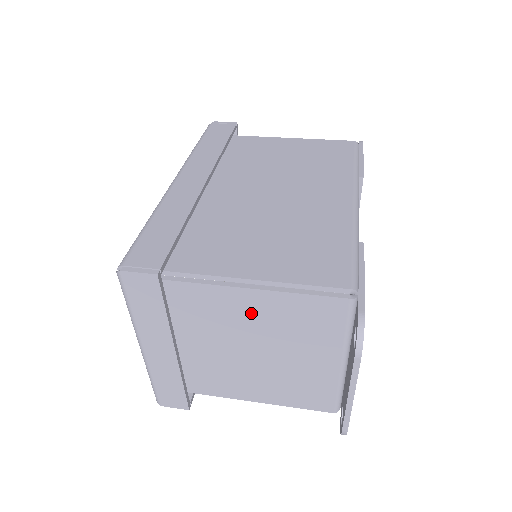
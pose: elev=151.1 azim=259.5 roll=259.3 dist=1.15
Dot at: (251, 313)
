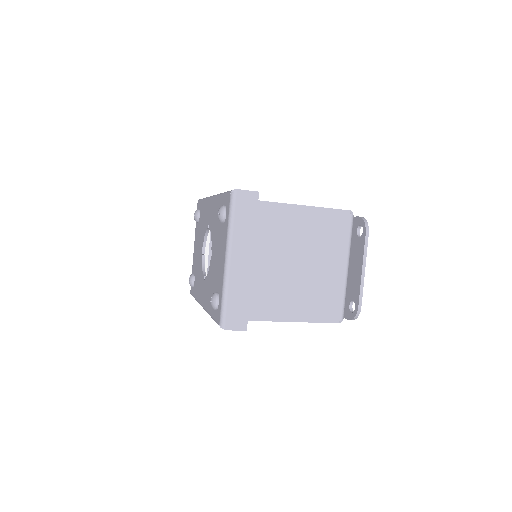
Dot at: (301, 228)
